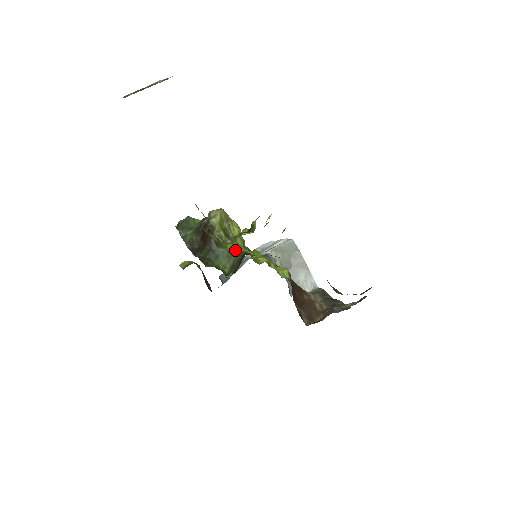
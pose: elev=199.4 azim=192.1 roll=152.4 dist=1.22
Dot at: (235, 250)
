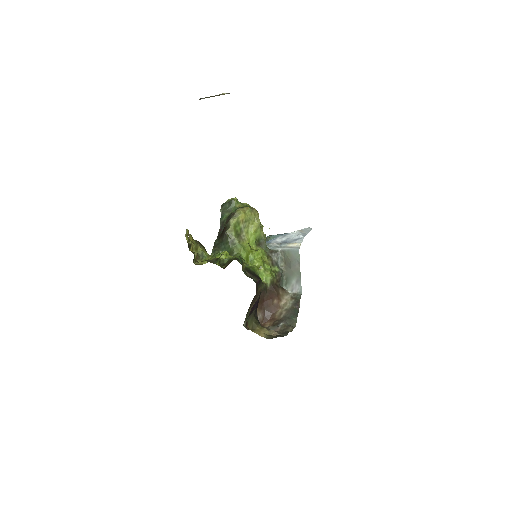
Dot at: (235, 250)
